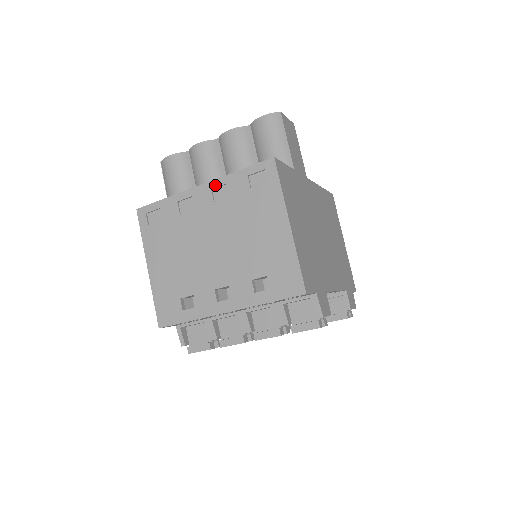
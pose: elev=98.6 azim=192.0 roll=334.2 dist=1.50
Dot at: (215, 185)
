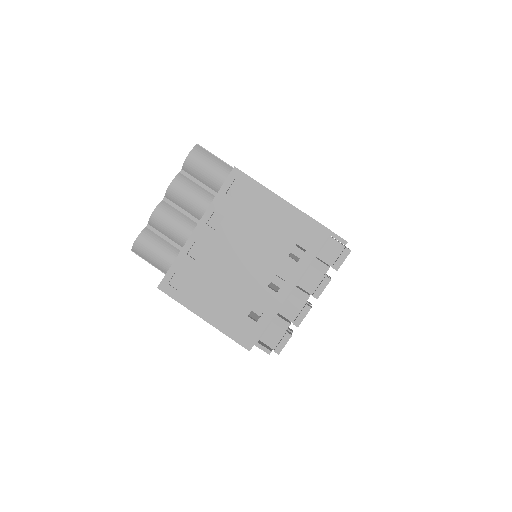
Dot at: (207, 219)
